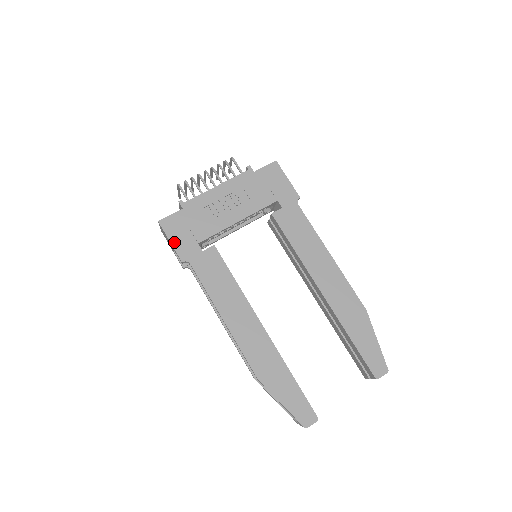
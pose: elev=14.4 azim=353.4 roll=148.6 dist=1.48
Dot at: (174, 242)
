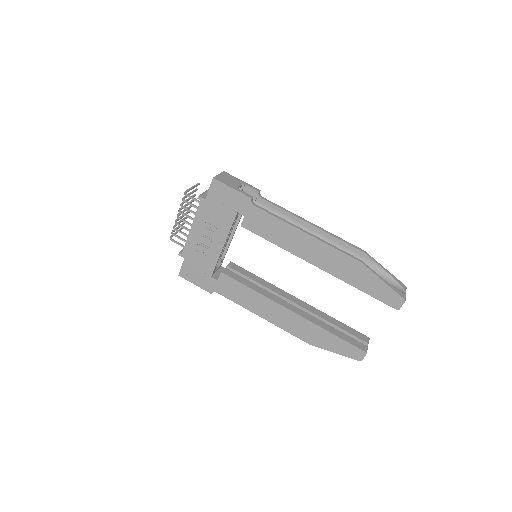
Dot at: (197, 284)
